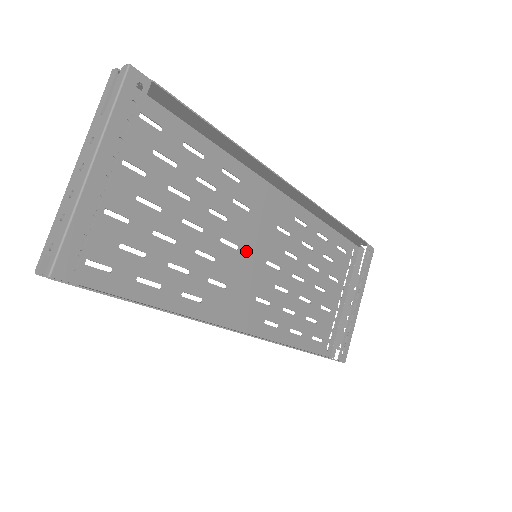
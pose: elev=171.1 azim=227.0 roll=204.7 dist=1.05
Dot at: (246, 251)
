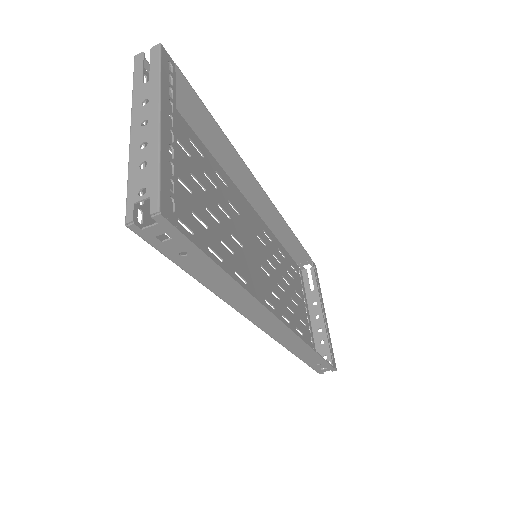
Dot at: (247, 252)
